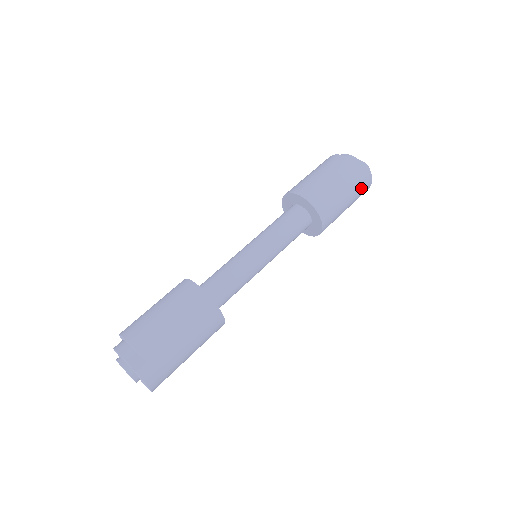
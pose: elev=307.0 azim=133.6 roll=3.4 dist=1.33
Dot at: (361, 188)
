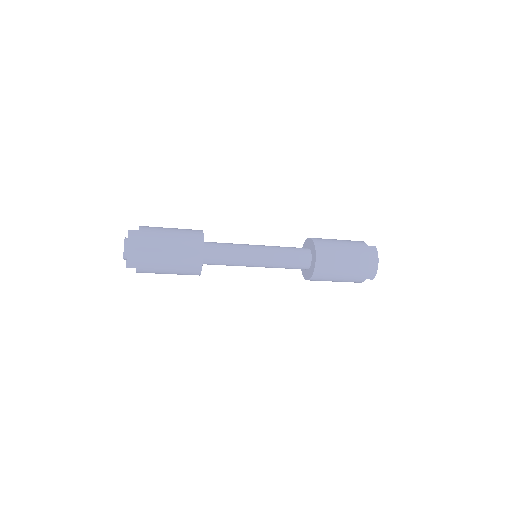
Dot at: (364, 257)
